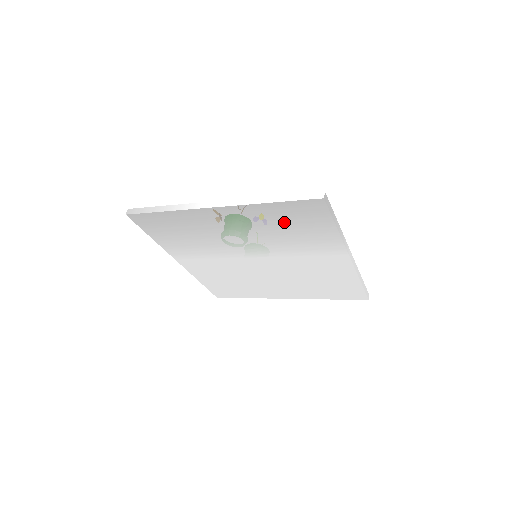
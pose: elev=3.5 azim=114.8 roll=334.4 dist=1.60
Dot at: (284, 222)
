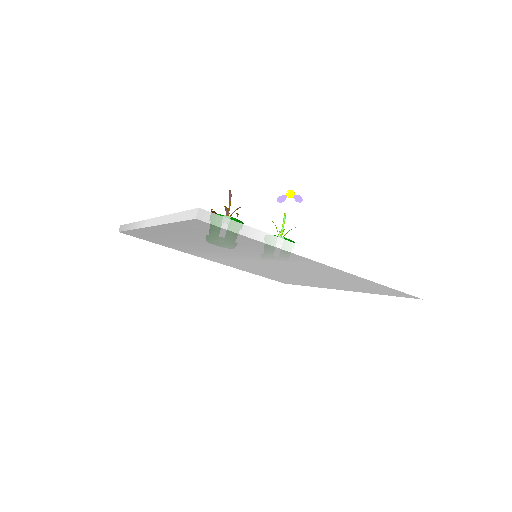
Dot at: (211, 236)
